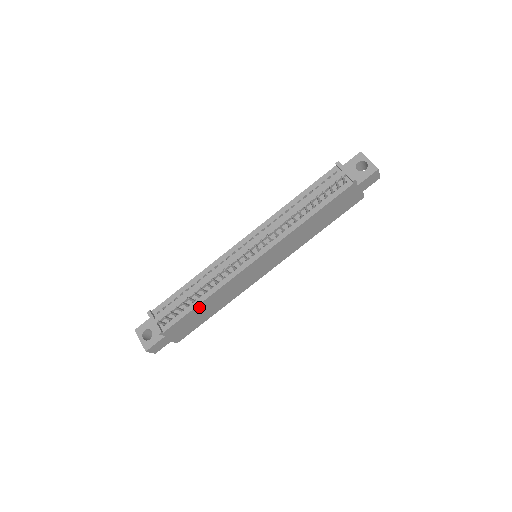
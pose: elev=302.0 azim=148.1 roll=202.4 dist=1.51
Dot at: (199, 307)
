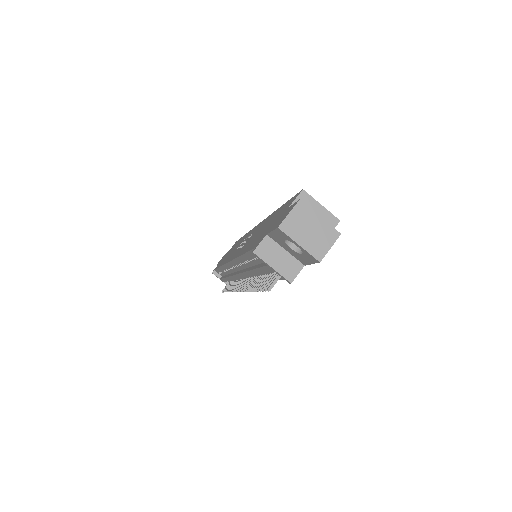
Dot at: occluded
